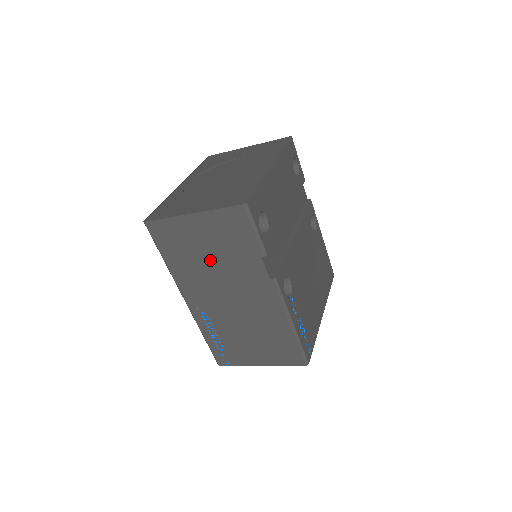
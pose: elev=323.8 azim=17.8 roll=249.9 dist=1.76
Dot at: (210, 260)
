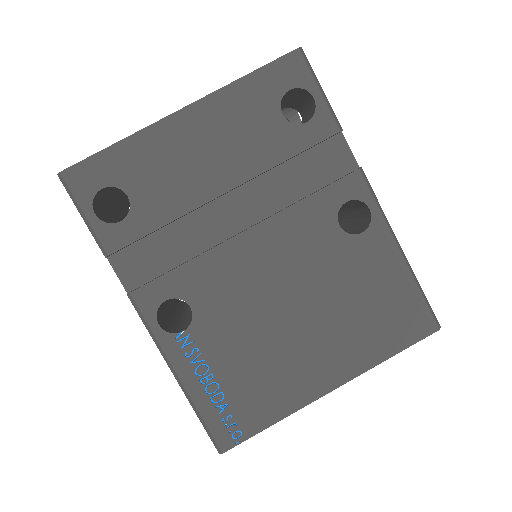
Dot at: occluded
